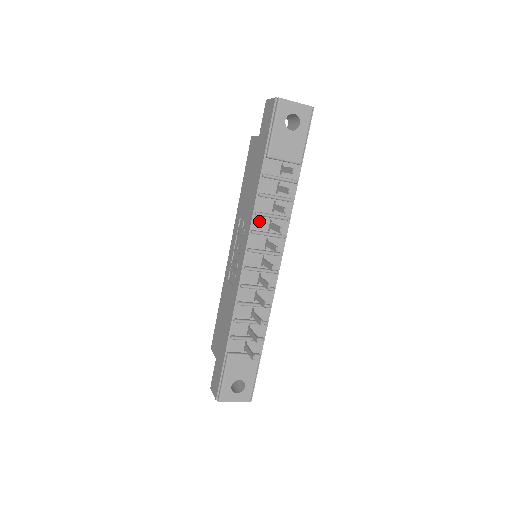
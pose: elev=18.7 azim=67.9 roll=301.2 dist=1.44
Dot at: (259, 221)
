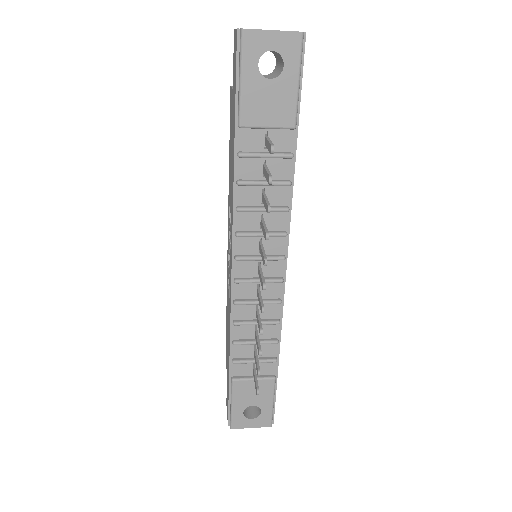
Dot at: (244, 218)
